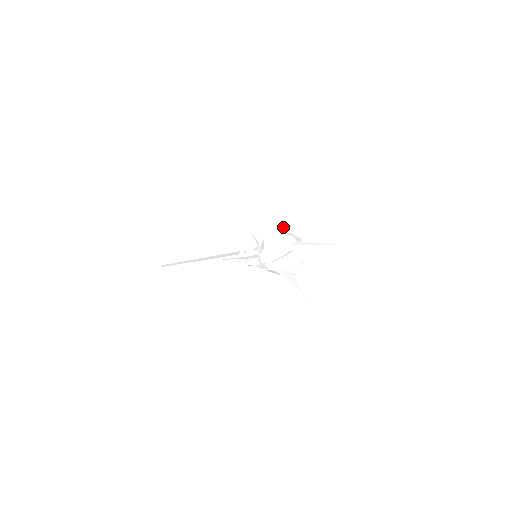
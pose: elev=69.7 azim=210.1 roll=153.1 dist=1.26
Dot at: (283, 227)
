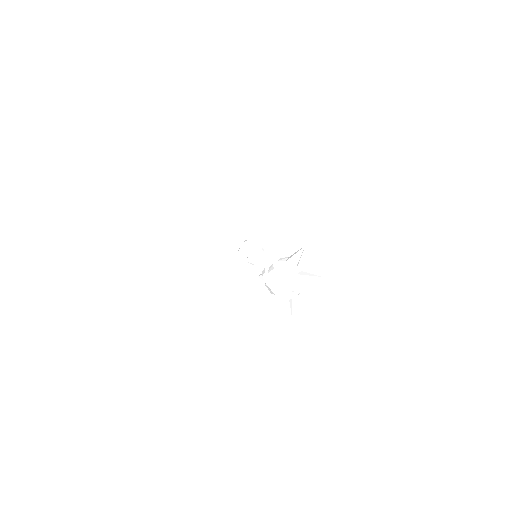
Dot at: (312, 279)
